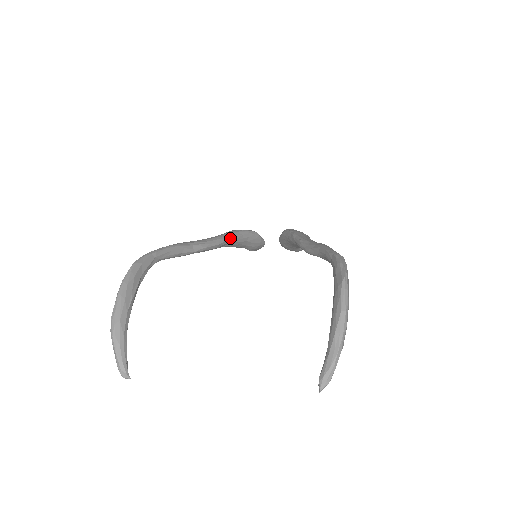
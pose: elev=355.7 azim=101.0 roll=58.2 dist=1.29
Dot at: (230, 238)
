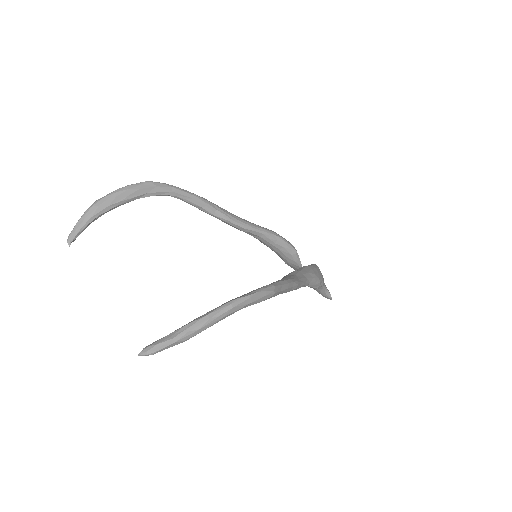
Dot at: (260, 232)
